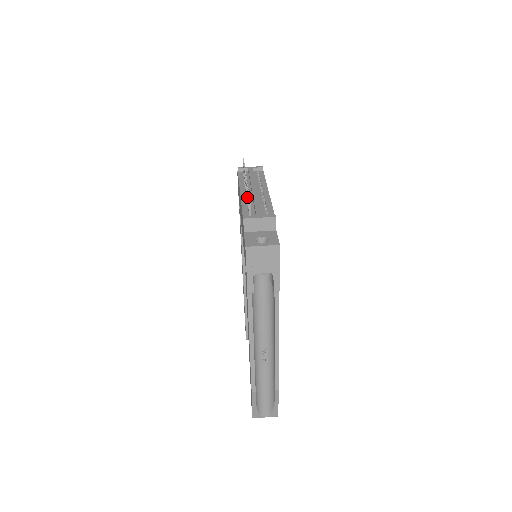
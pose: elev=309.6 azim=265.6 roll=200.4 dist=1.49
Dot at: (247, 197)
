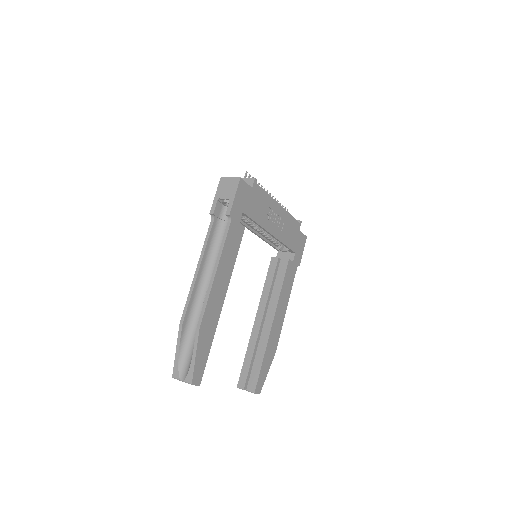
Dot at: occluded
